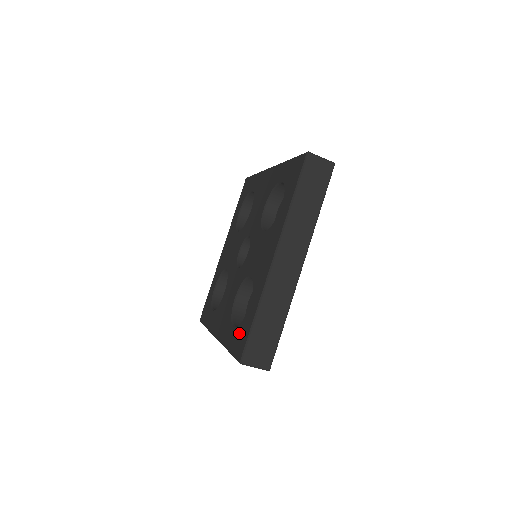
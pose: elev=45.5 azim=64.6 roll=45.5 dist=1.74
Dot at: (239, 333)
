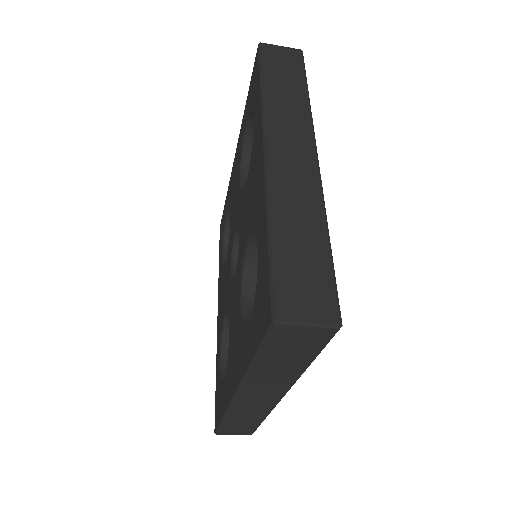
Dot at: (257, 303)
